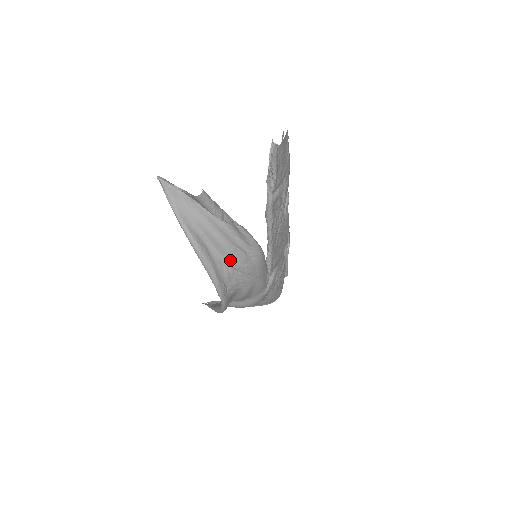
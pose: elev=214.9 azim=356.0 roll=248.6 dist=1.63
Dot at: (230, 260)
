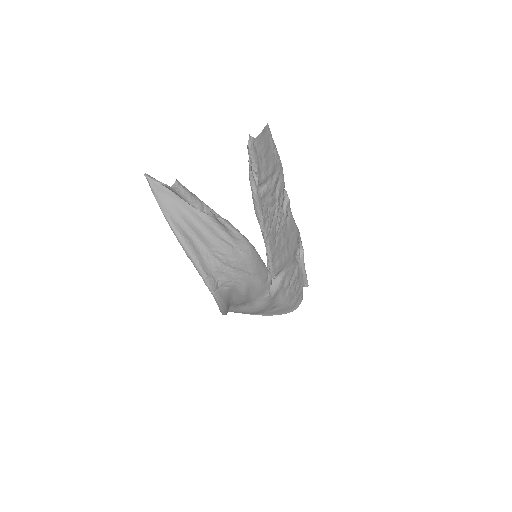
Dot at: (216, 253)
